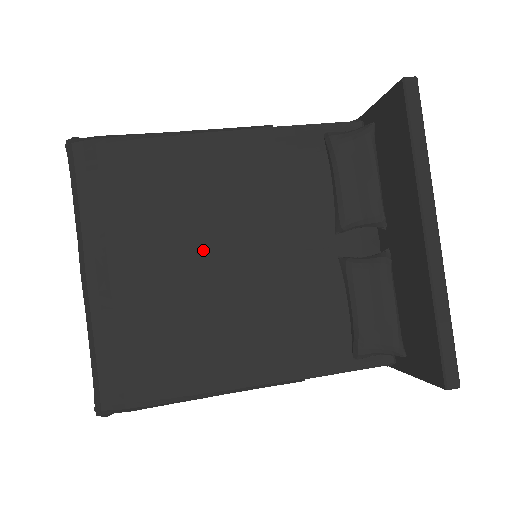
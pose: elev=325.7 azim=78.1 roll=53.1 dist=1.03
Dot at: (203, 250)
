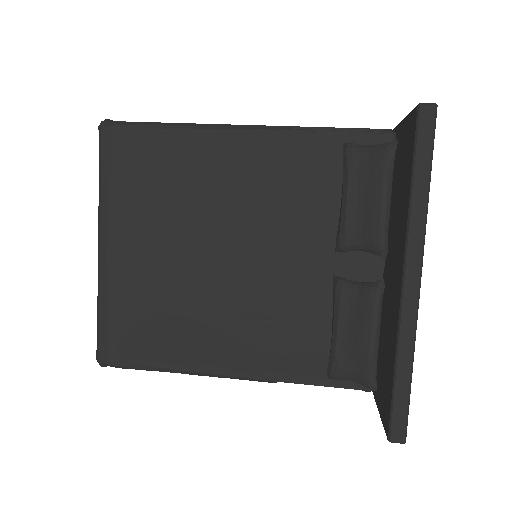
Dot at: (201, 244)
